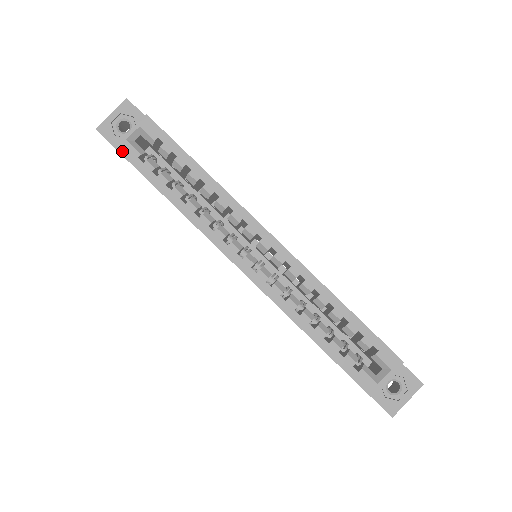
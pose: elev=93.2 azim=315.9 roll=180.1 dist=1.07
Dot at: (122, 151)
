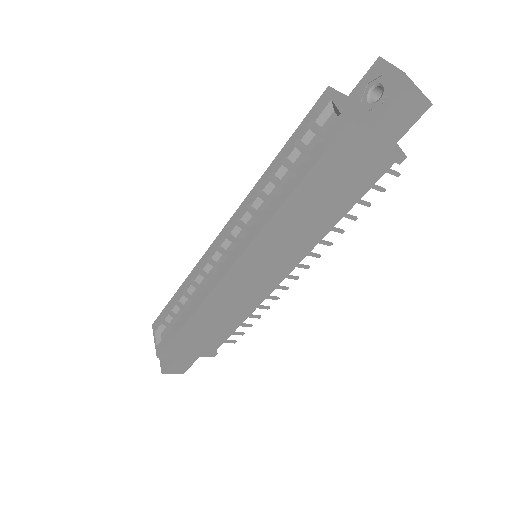
Dot at: (160, 352)
